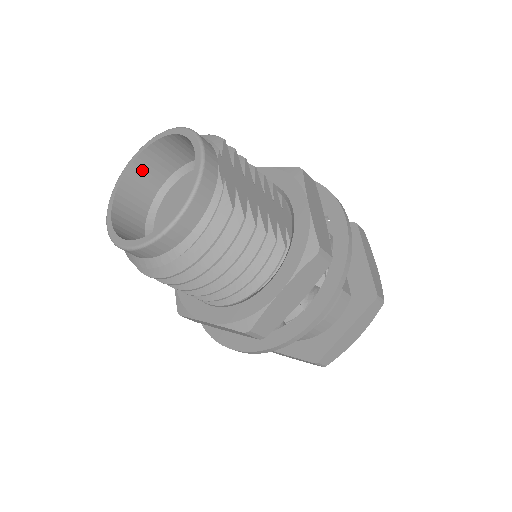
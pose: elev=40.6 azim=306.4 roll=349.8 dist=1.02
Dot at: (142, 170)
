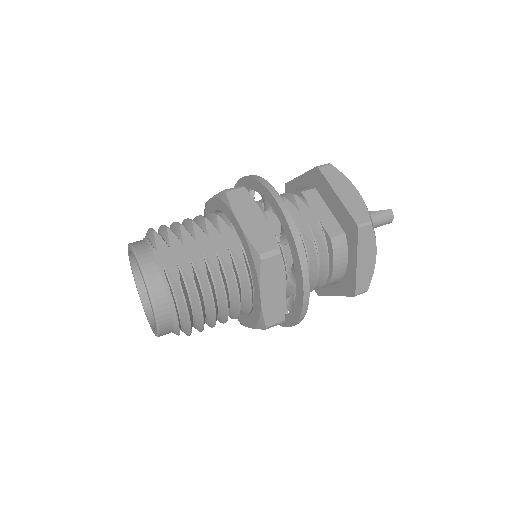
Dot at: occluded
